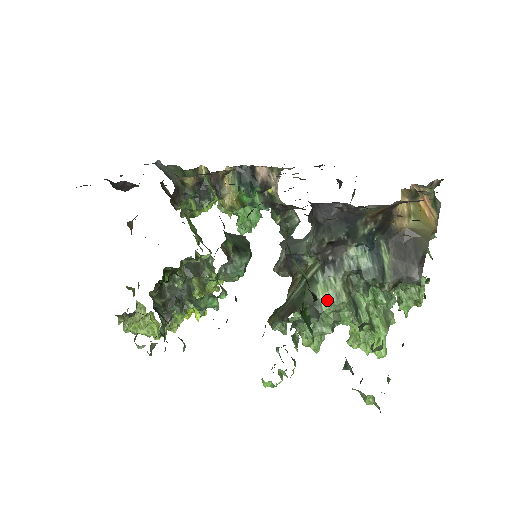
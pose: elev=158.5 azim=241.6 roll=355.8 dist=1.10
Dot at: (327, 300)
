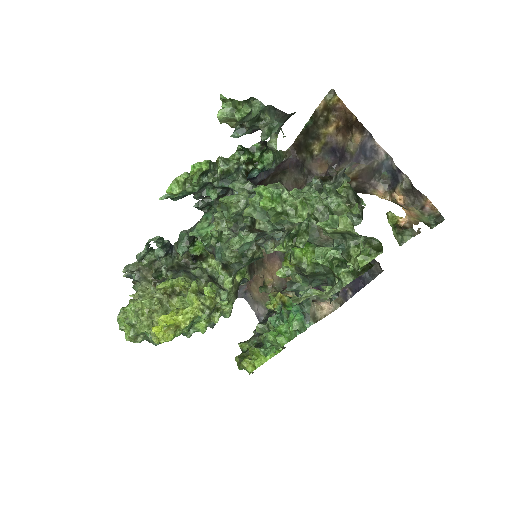
Dot at: occluded
